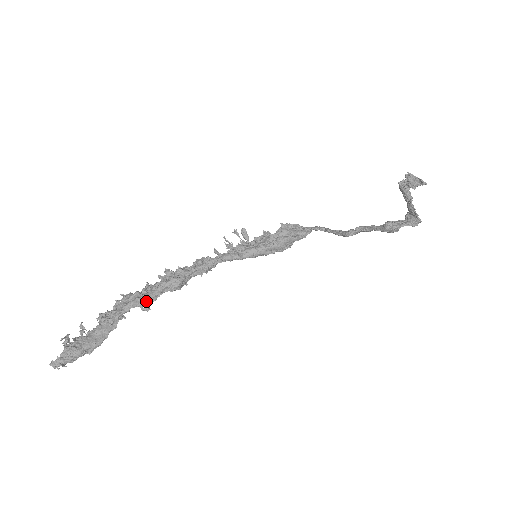
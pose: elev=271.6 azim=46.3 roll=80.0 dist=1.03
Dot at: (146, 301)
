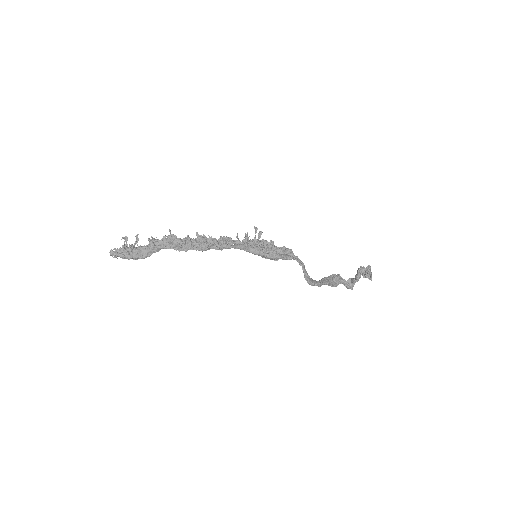
Dot at: (182, 249)
